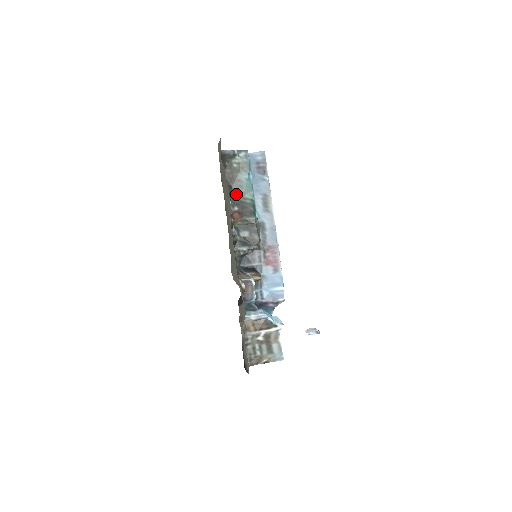
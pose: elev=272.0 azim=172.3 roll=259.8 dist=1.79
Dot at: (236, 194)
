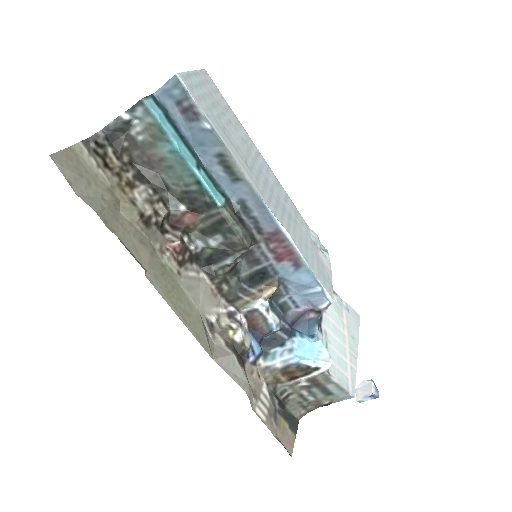
Dot at: (170, 183)
